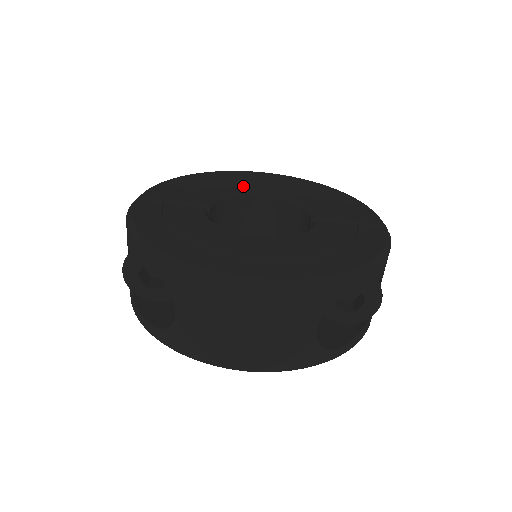
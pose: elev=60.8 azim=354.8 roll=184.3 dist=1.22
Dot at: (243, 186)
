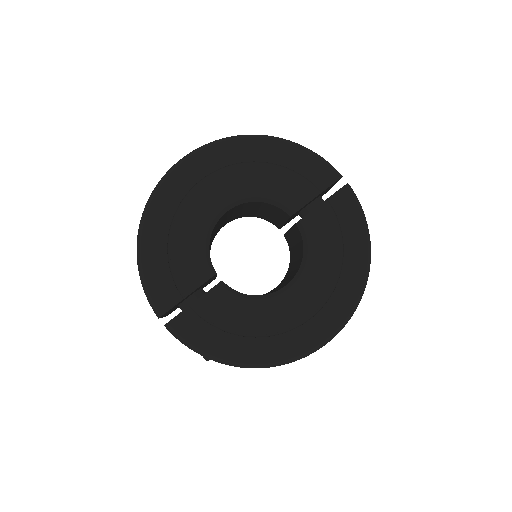
Dot at: (201, 213)
